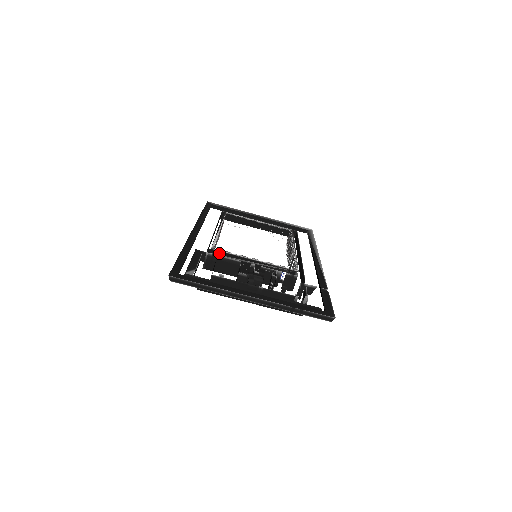
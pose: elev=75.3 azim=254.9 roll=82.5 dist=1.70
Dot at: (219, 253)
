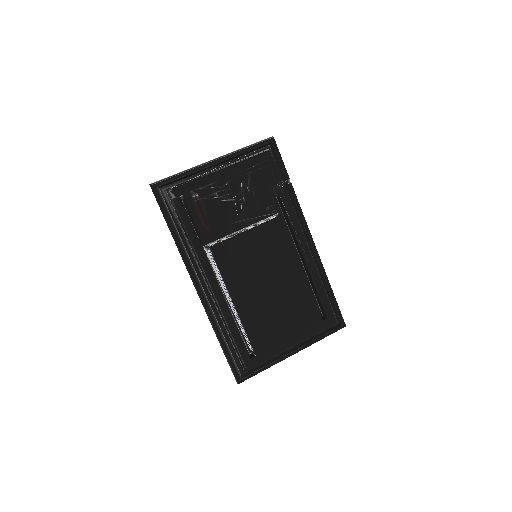
Dot at: occluded
